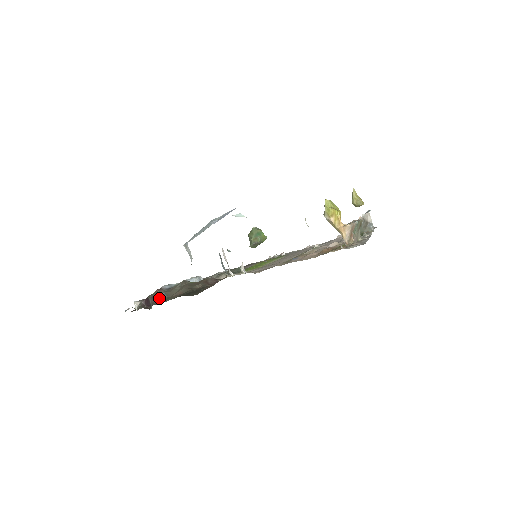
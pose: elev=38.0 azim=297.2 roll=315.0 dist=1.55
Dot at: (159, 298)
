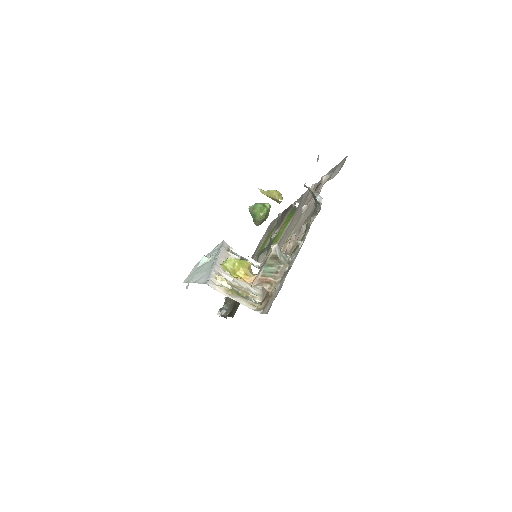
Dot at: occluded
